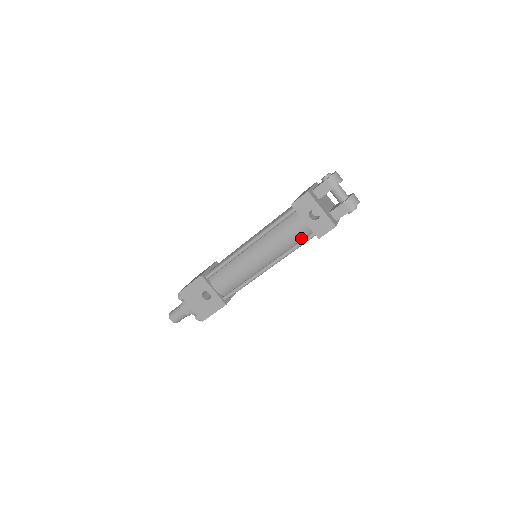
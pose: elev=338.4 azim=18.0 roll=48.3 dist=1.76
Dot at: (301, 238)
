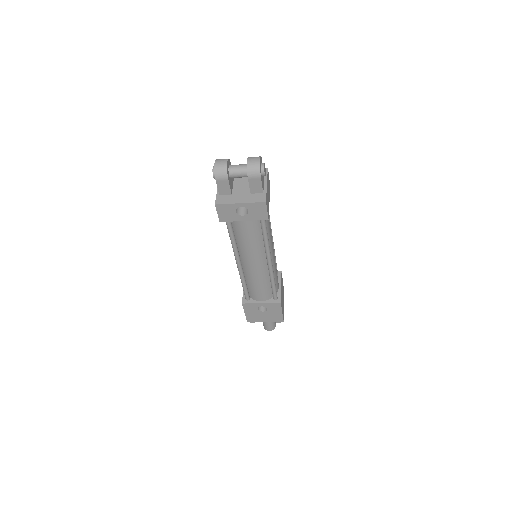
Dot at: (259, 227)
